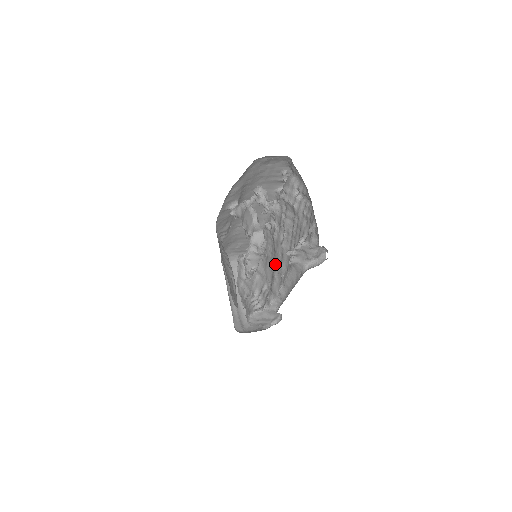
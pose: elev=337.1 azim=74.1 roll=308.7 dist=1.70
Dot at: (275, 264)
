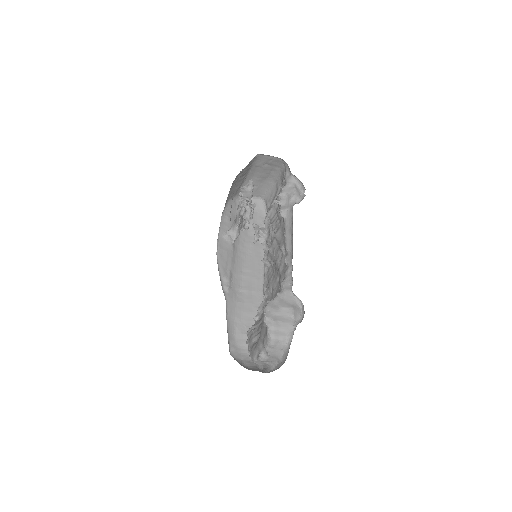
Dot at: (276, 261)
